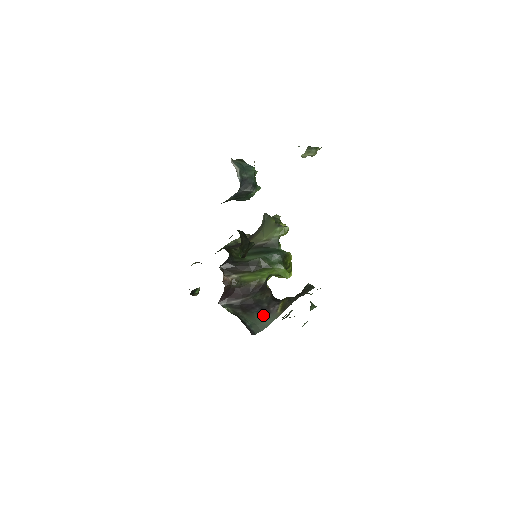
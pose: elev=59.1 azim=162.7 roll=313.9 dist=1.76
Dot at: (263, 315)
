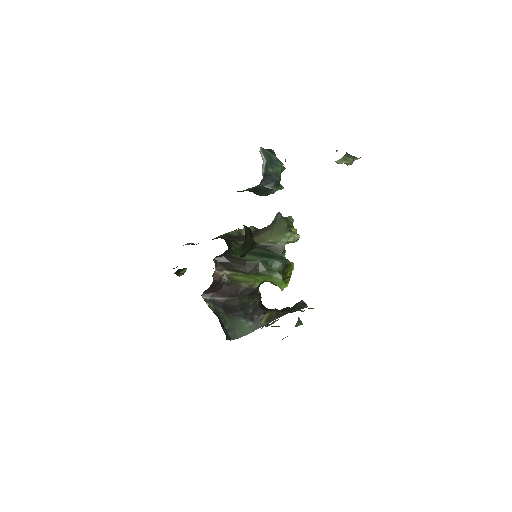
Dot at: (245, 321)
